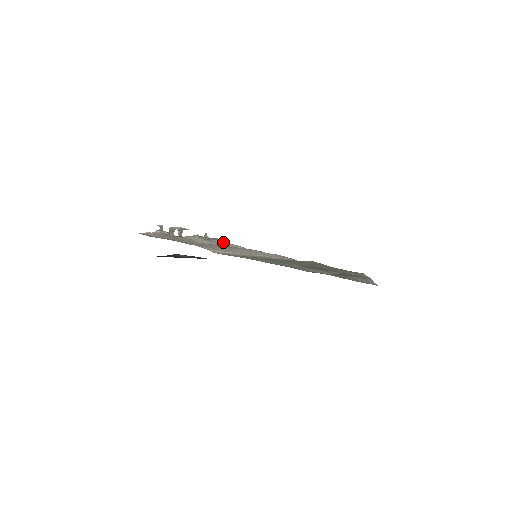
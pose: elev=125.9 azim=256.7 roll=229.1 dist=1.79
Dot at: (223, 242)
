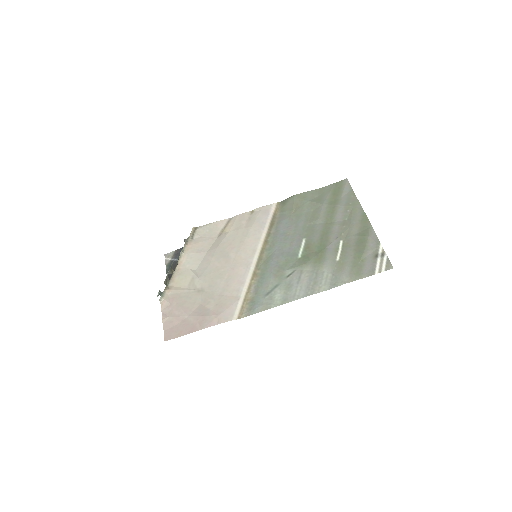
Dot at: (202, 230)
